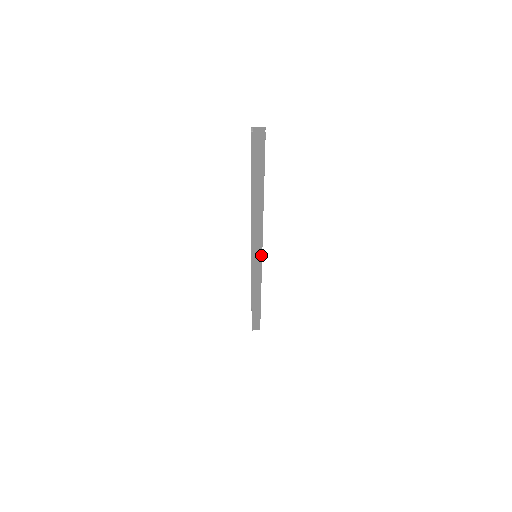
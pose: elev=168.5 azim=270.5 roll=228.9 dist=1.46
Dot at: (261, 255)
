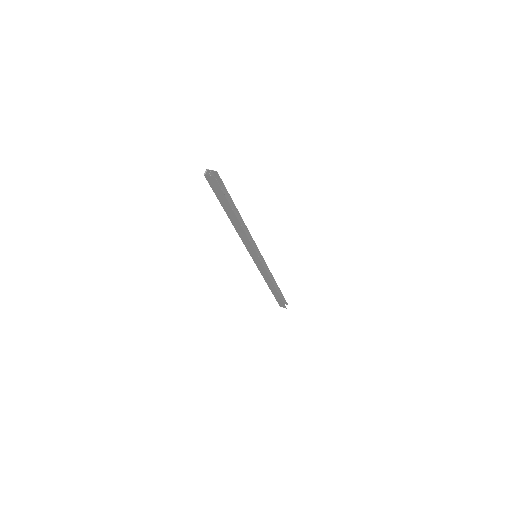
Dot at: (258, 257)
